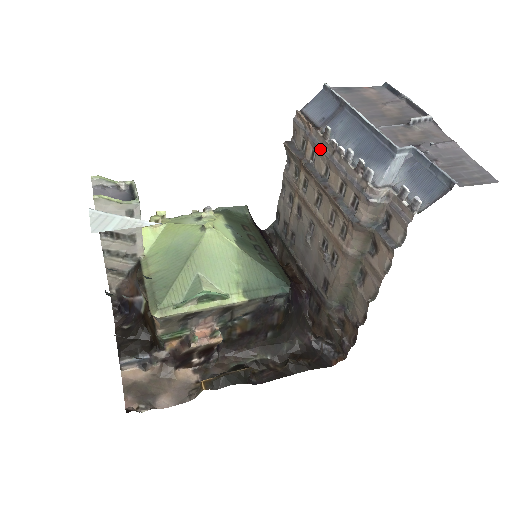
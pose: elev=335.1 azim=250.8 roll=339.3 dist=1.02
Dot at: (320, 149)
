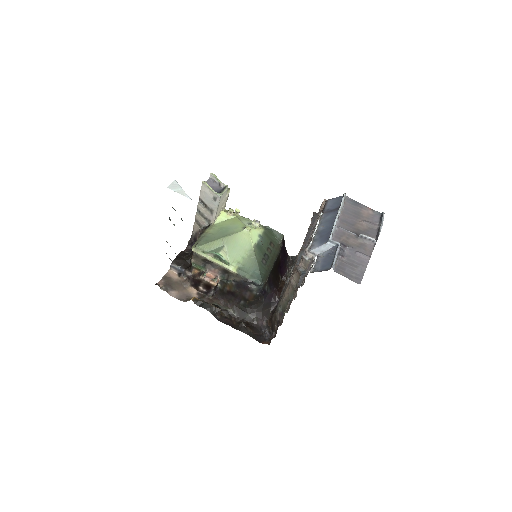
Dot at: (314, 222)
